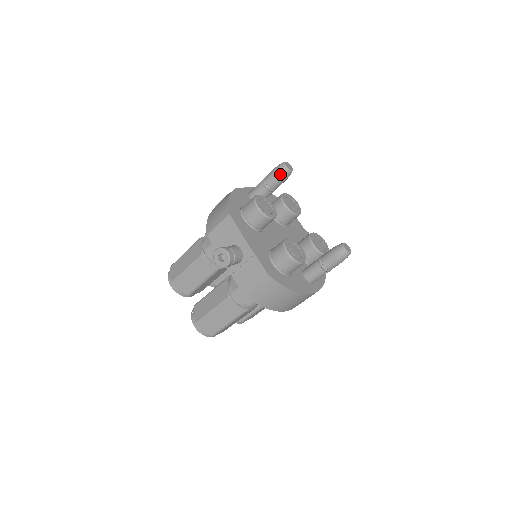
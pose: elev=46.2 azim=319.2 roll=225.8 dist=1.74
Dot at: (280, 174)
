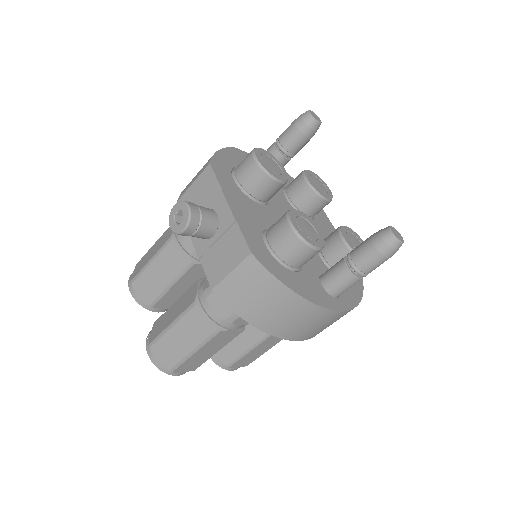
Dot at: (300, 125)
